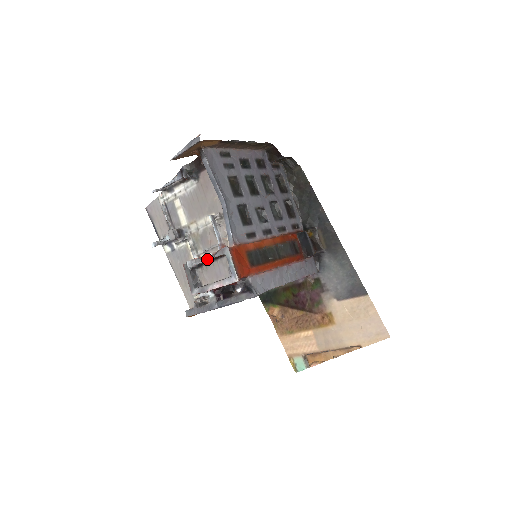
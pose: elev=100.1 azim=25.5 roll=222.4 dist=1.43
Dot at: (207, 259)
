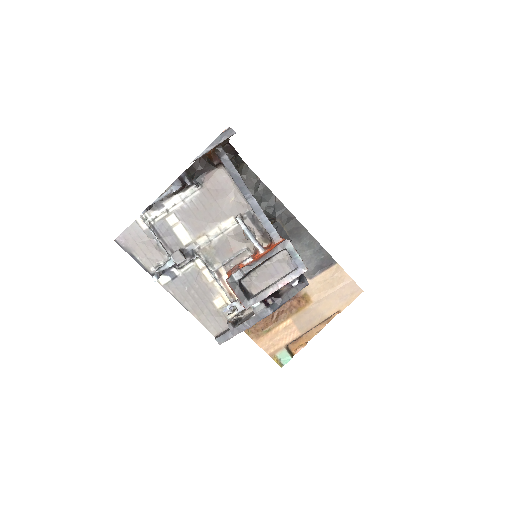
Dot at: (261, 262)
